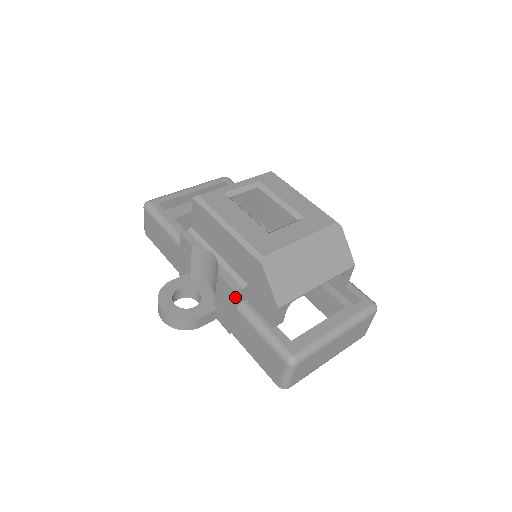
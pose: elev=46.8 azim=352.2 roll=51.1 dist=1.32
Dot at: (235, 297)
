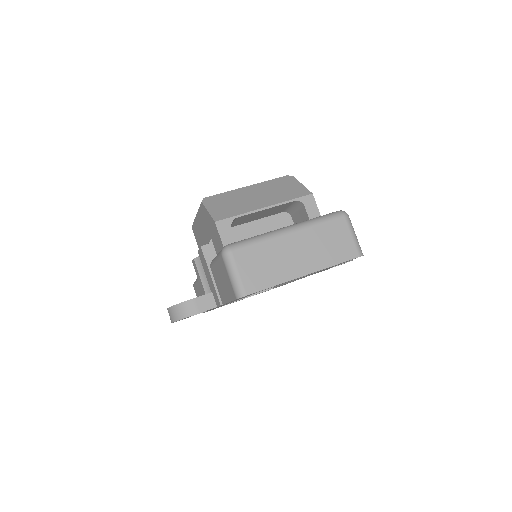
Dot at: (202, 252)
